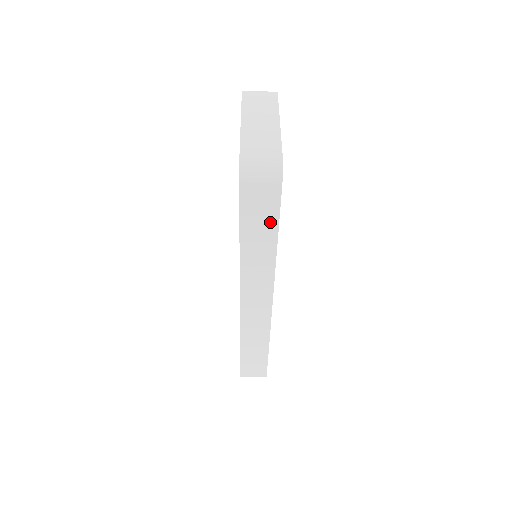
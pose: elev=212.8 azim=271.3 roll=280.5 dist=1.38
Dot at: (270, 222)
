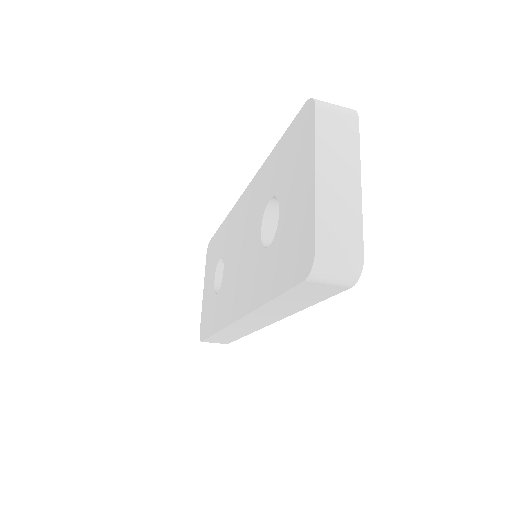
Dot at: (314, 299)
